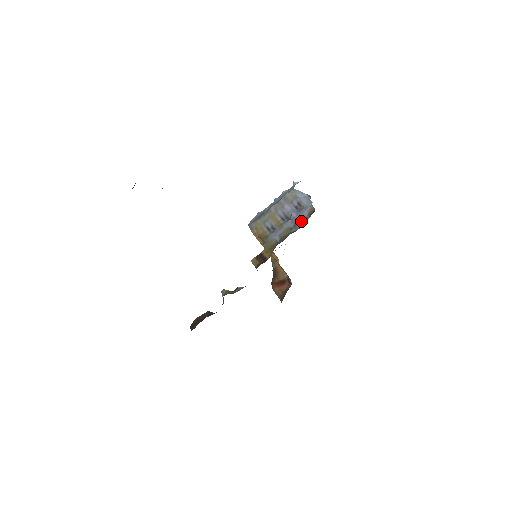
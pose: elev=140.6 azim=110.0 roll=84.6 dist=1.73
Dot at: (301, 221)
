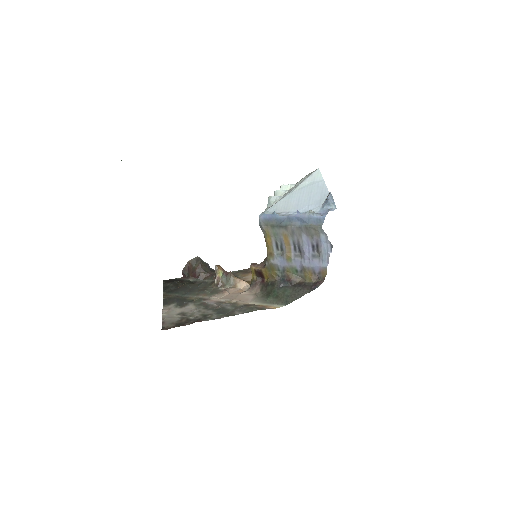
Dot at: (309, 274)
